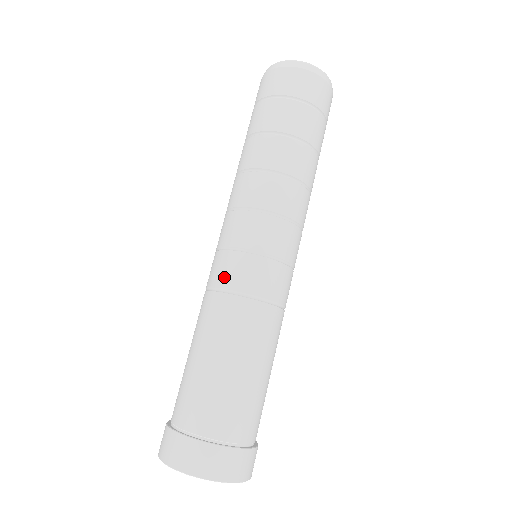
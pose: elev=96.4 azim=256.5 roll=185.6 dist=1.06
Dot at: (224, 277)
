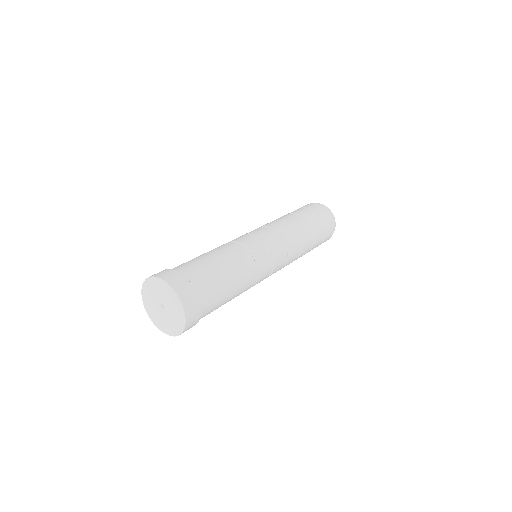
Dot at: (232, 240)
